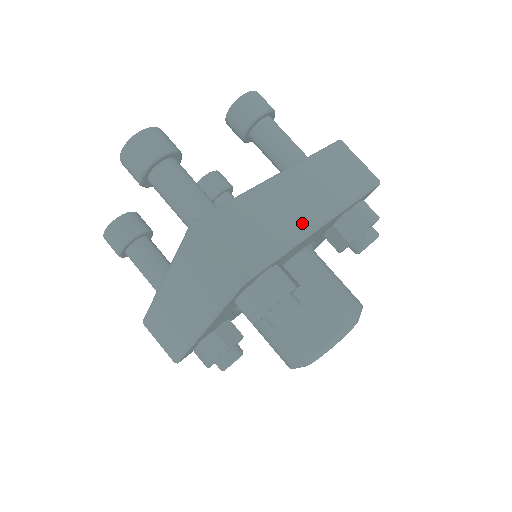
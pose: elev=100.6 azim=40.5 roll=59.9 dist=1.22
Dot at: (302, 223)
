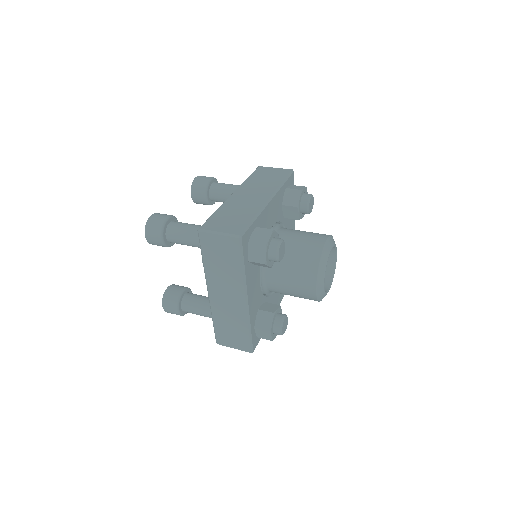
Dot at: occluded
